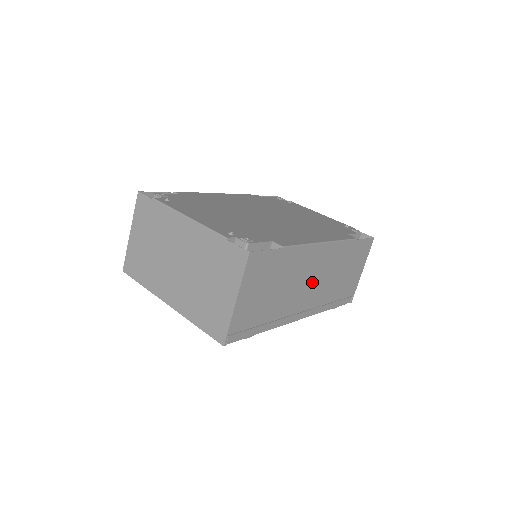
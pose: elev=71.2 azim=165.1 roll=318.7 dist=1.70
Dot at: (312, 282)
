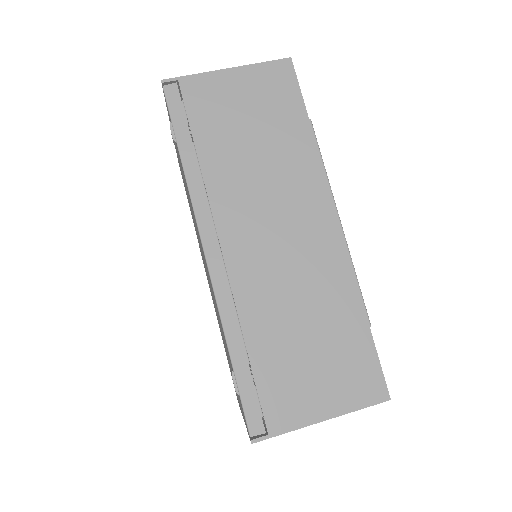
Dot at: (274, 237)
